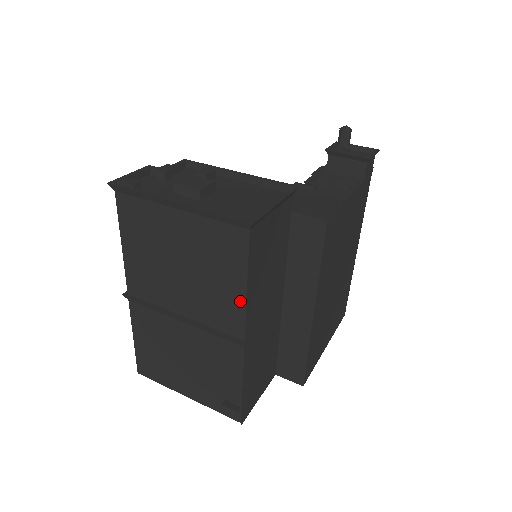
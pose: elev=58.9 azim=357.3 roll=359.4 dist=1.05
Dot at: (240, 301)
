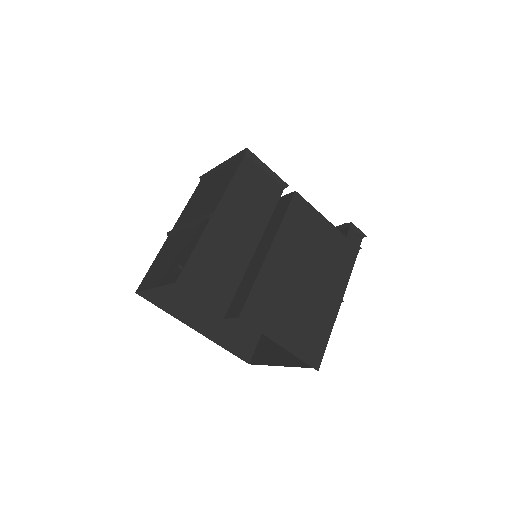
Dot at: (224, 191)
